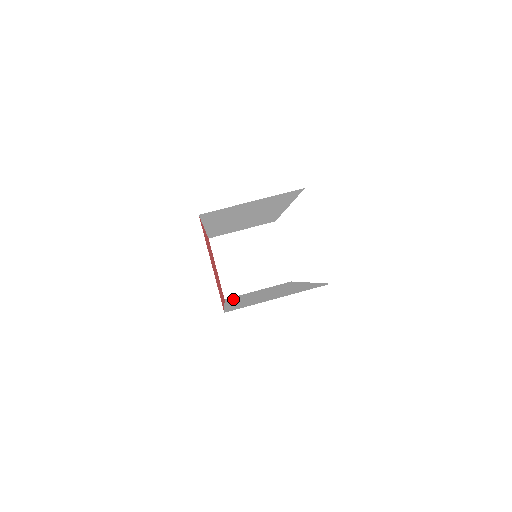
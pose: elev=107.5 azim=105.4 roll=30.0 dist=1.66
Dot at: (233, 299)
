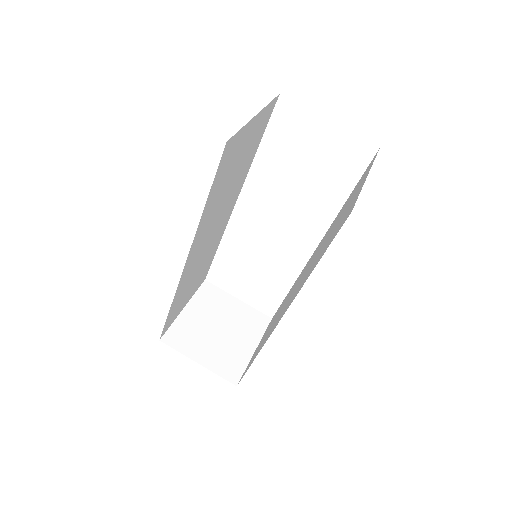
Dot at: occluded
